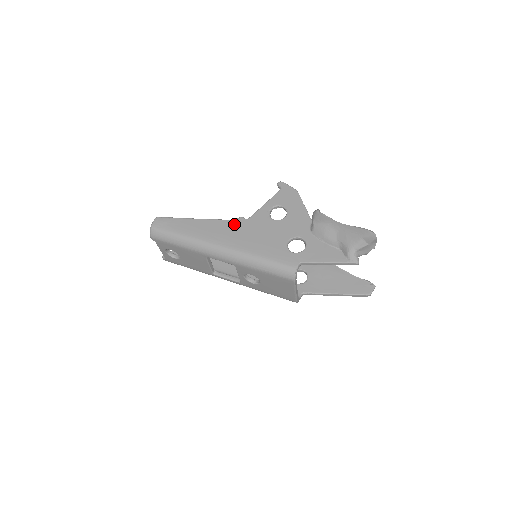
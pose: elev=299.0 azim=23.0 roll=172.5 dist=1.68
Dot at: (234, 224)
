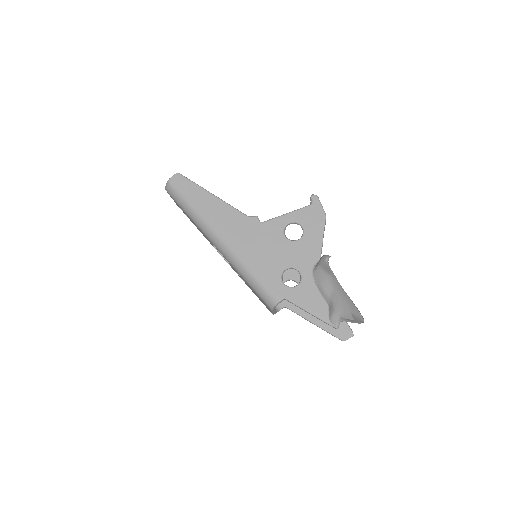
Dot at: (246, 221)
